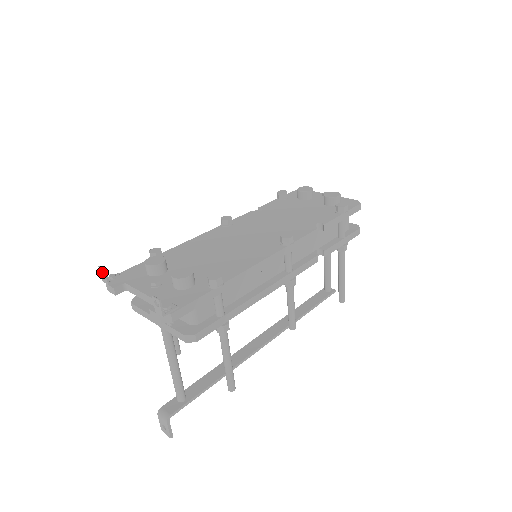
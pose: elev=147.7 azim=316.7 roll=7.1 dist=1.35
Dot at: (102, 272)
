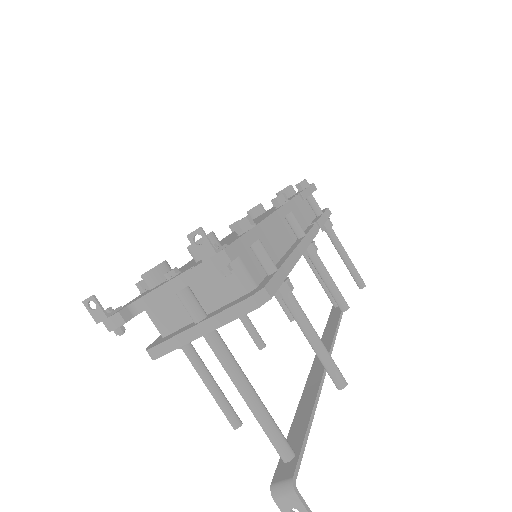
Dot at: (90, 308)
